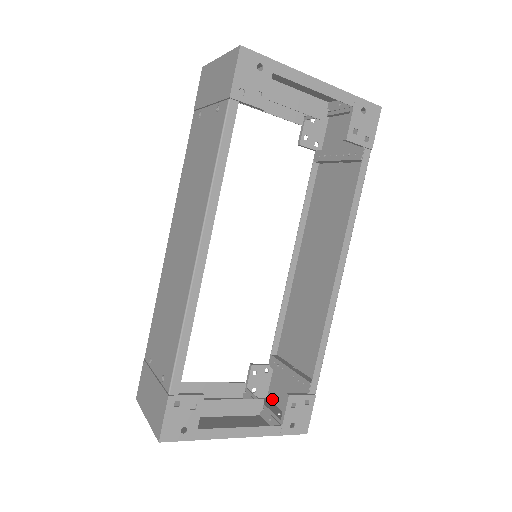
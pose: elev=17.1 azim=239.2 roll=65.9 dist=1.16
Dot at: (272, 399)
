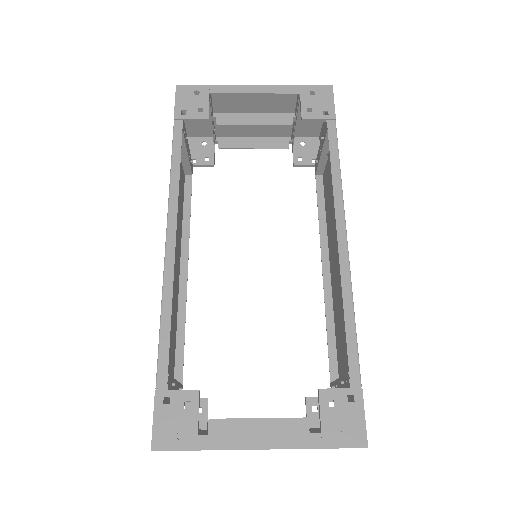
Dot at: occluded
